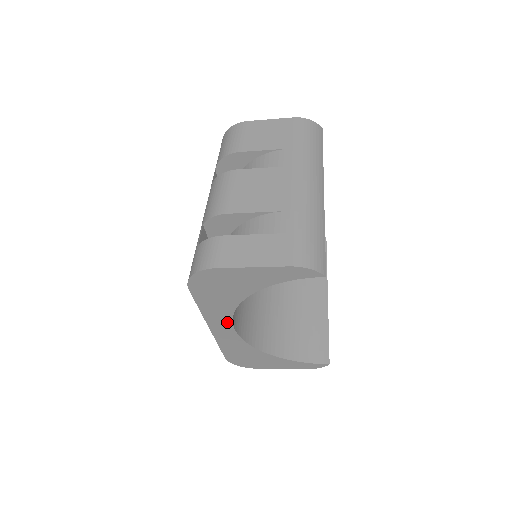
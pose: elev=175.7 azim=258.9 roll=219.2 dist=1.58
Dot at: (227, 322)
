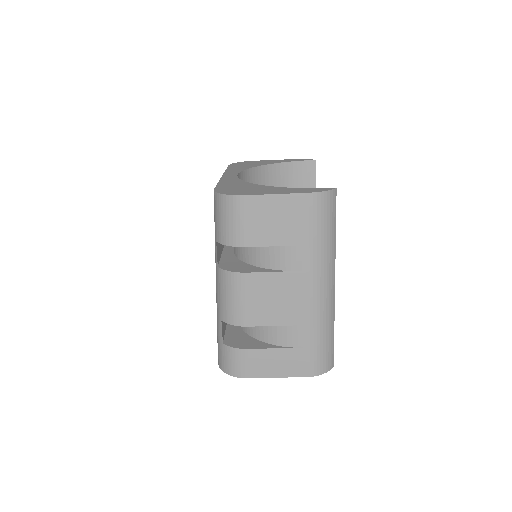
Dot at: occluded
